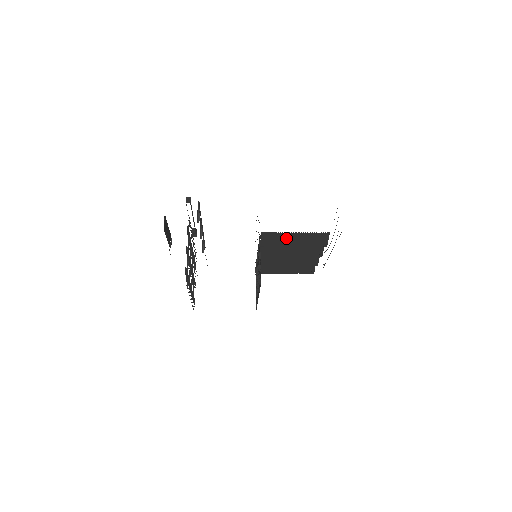
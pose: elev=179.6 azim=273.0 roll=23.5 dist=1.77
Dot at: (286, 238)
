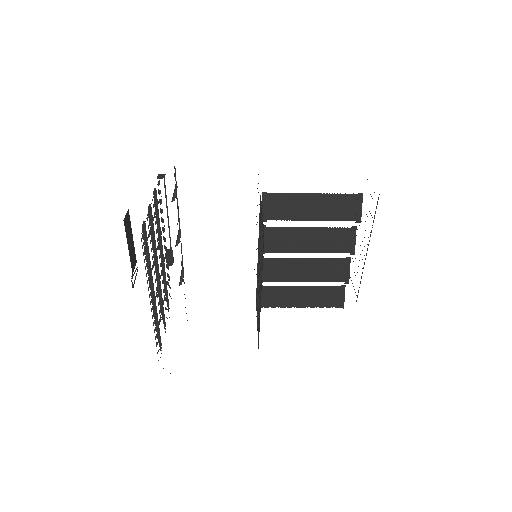
Dot at: (299, 205)
